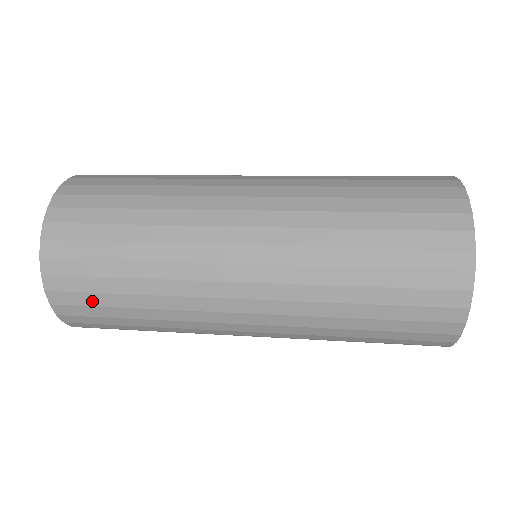
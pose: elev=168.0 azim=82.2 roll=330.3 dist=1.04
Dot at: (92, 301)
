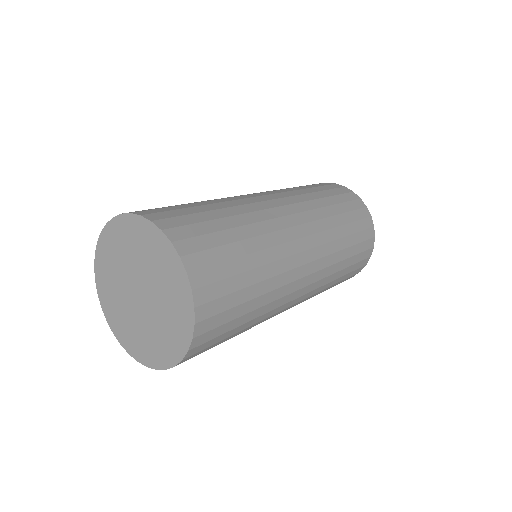
Dot at: (210, 348)
